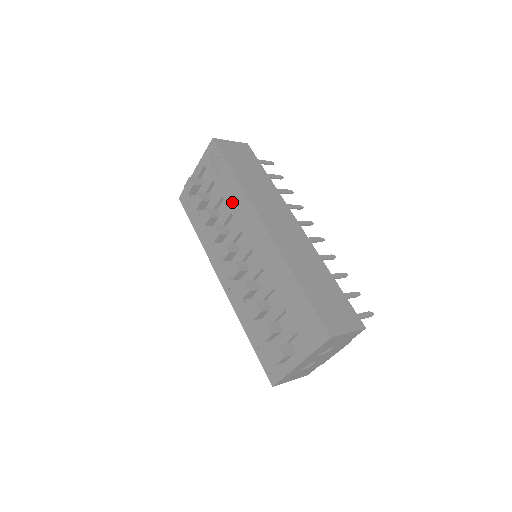
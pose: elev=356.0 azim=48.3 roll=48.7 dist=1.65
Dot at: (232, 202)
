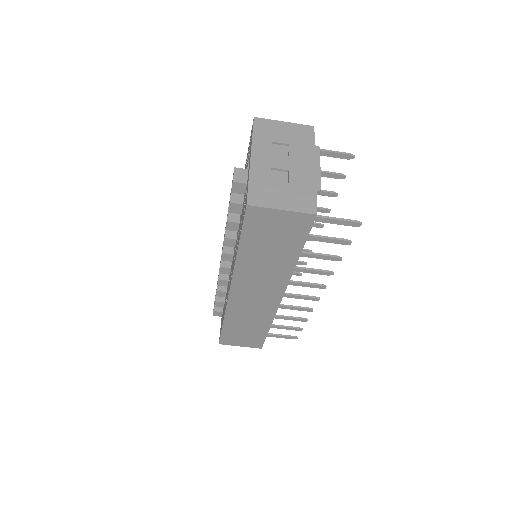
Dot at: occluded
